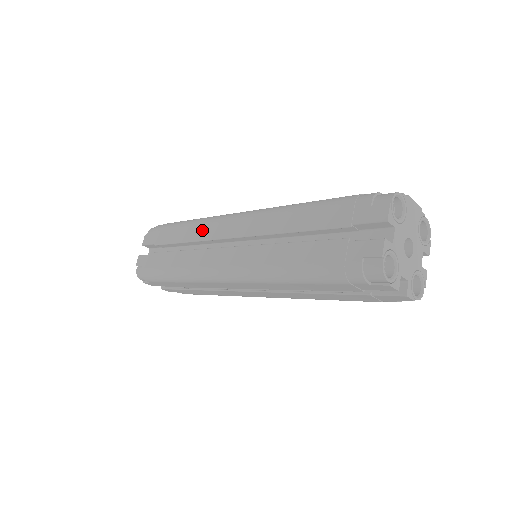
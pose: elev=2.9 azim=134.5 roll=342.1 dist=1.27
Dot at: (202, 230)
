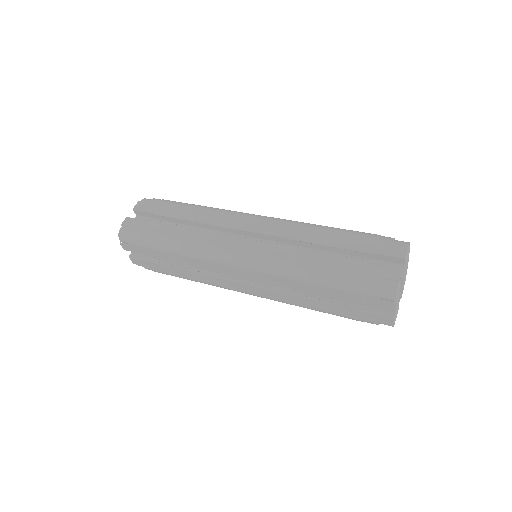
Dot at: (216, 216)
